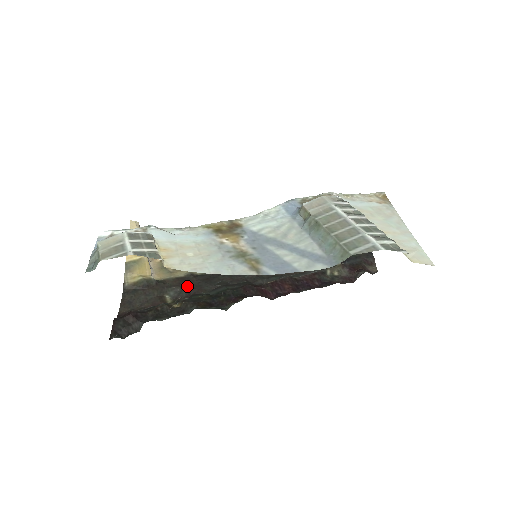
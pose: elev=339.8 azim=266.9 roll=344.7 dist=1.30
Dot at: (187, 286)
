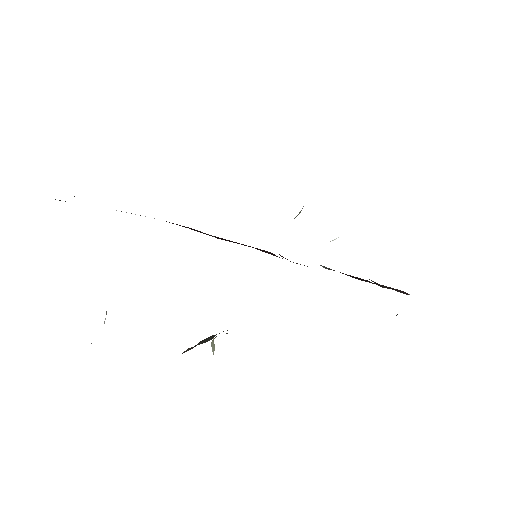
Dot at: occluded
